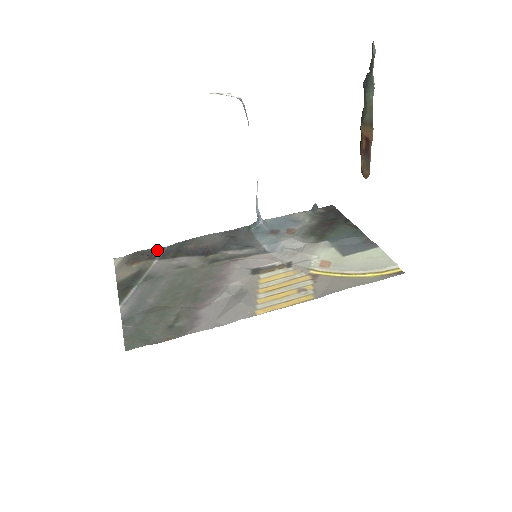
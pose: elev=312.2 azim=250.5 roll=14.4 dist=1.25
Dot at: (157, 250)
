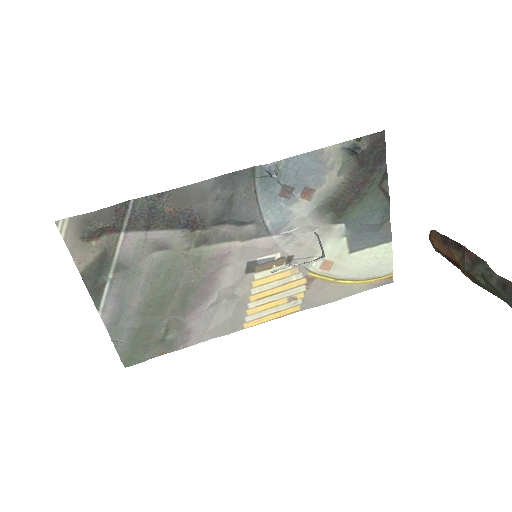
Dot at: (119, 210)
